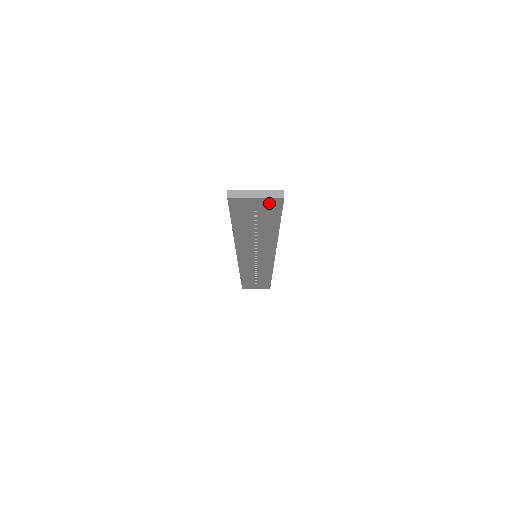
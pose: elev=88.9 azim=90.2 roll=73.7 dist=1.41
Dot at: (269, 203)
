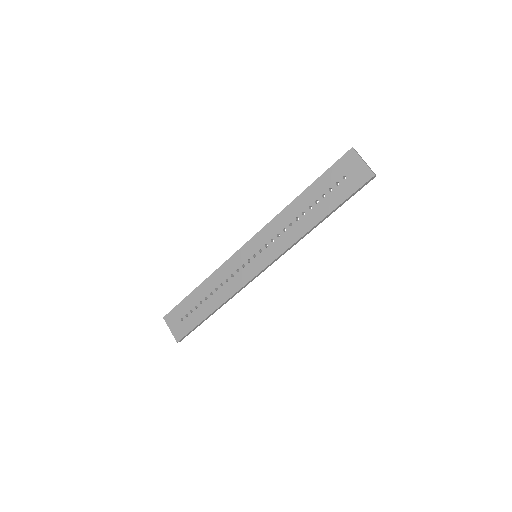
Dot at: (362, 174)
